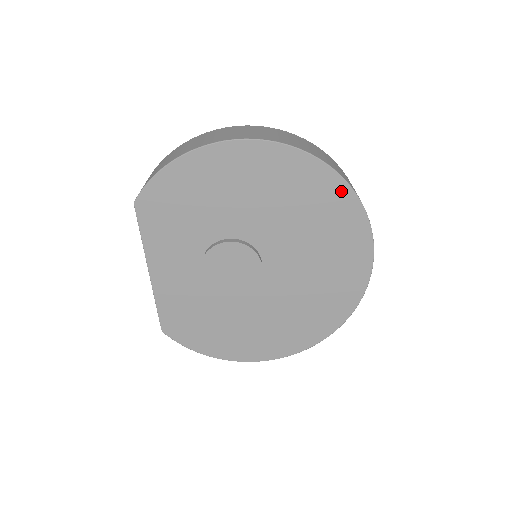
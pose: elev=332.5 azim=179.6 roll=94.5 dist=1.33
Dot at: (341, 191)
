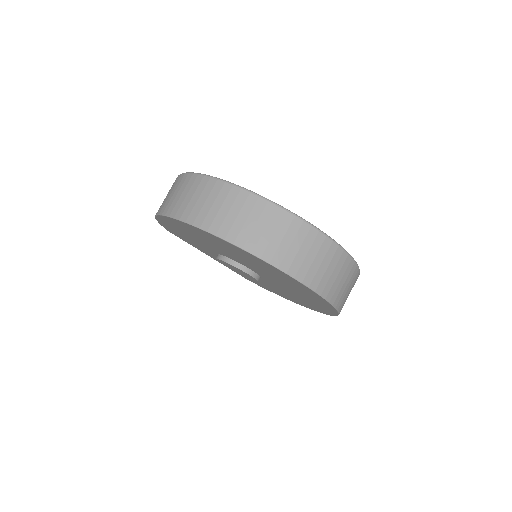
Dot at: (240, 250)
